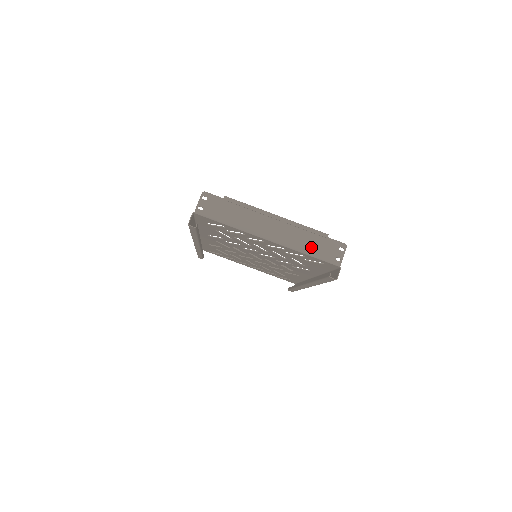
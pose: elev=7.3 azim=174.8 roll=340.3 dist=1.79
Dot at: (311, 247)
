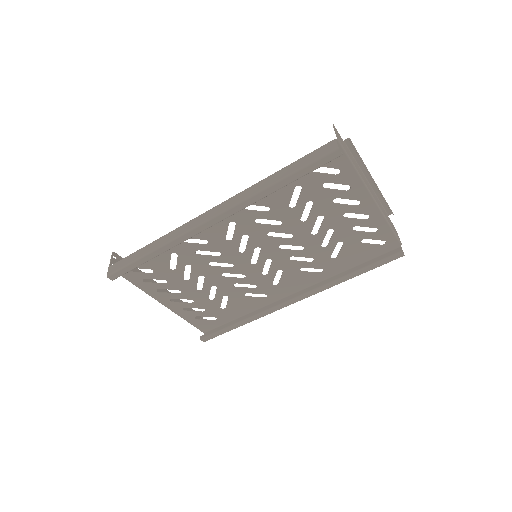
Dot at: (388, 220)
